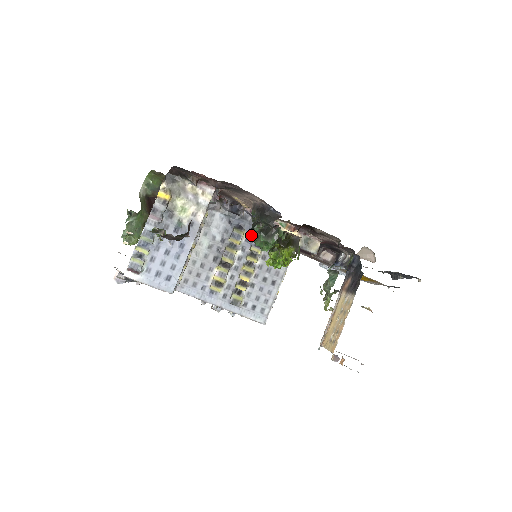
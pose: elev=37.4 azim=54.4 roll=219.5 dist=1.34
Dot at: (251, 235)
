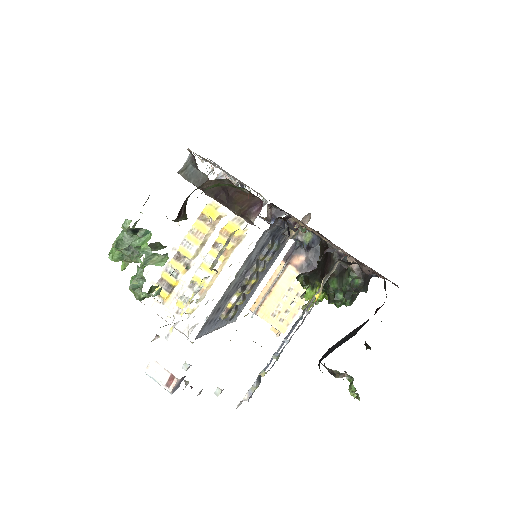
Dot at: (337, 296)
